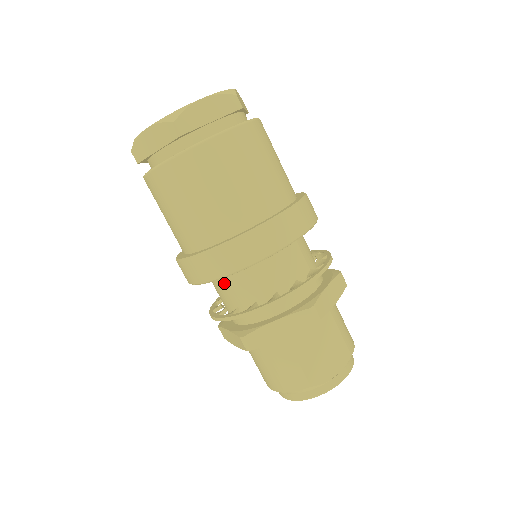
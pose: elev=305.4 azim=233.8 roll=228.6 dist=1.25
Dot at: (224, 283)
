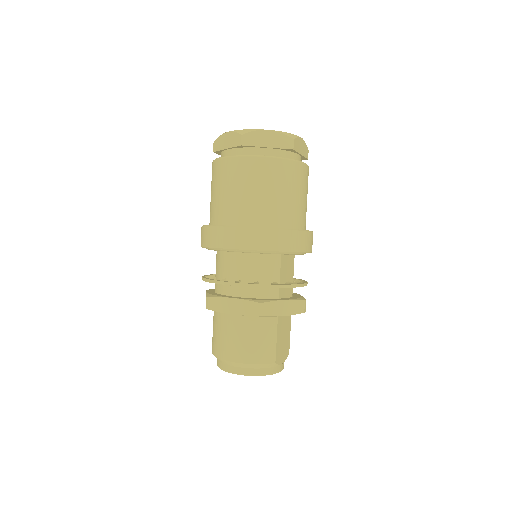
Dot at: (255, 260)
